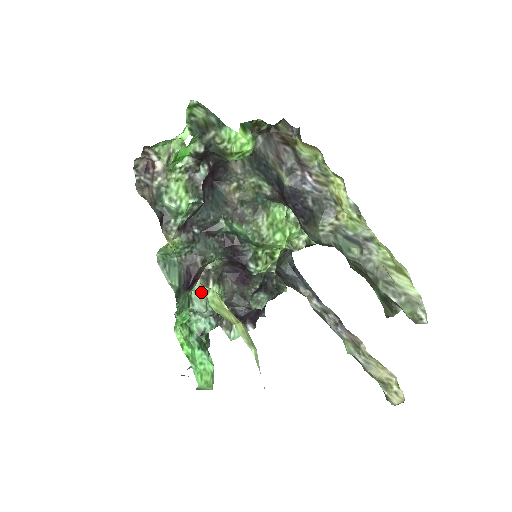
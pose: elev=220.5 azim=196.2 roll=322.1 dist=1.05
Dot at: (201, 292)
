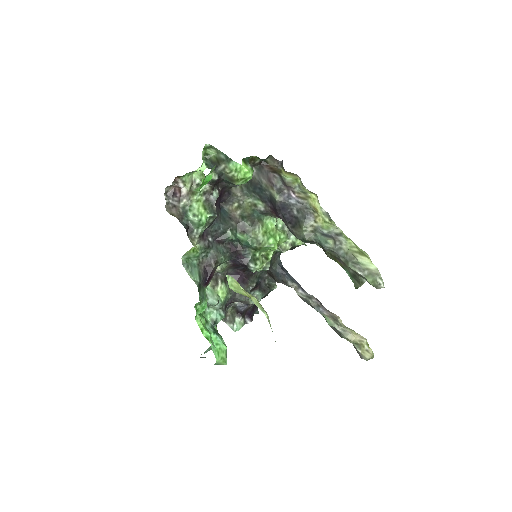
Dot at: (212, 290)
